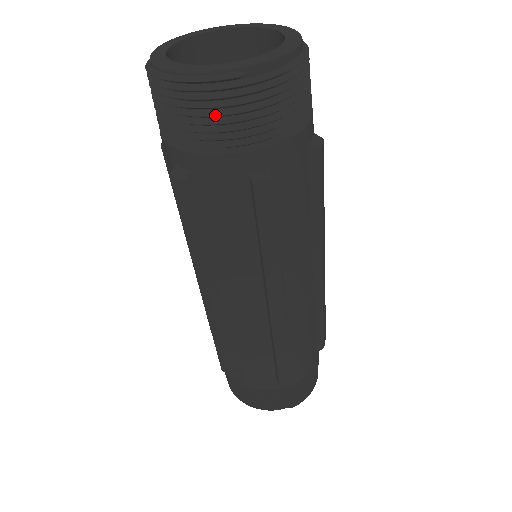
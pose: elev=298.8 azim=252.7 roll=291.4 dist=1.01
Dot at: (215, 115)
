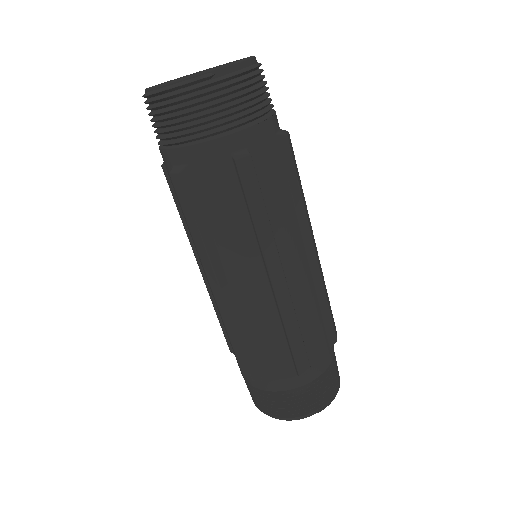
Dot at: (197, 109)
